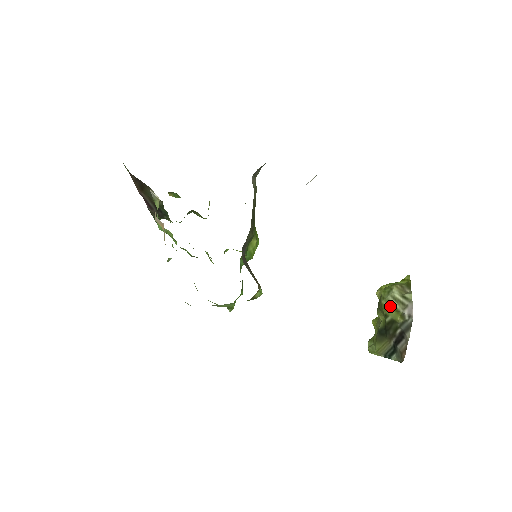
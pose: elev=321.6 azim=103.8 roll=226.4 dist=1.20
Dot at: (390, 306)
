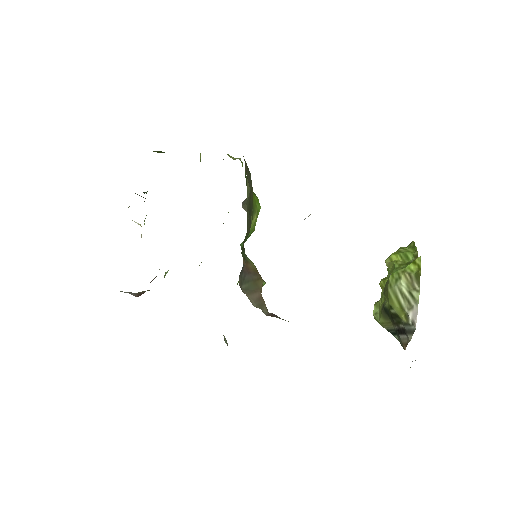
Dot at: (396, 300)
